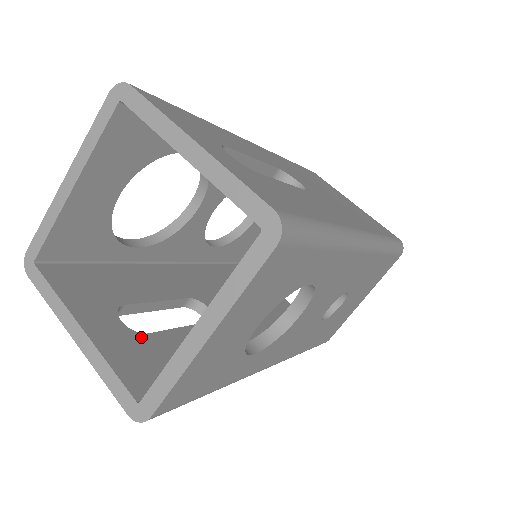
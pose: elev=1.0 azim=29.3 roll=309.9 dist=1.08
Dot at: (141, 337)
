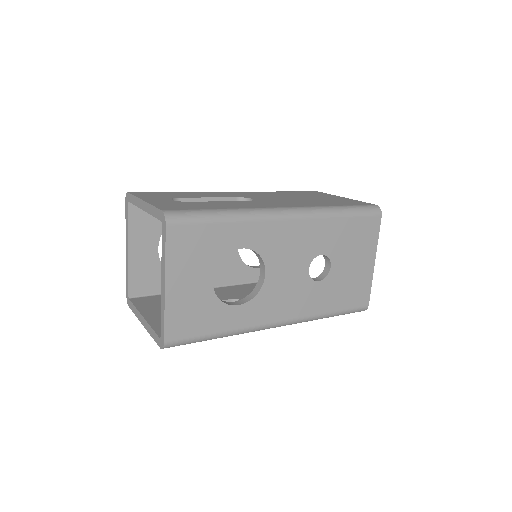
Dot at: occluded
